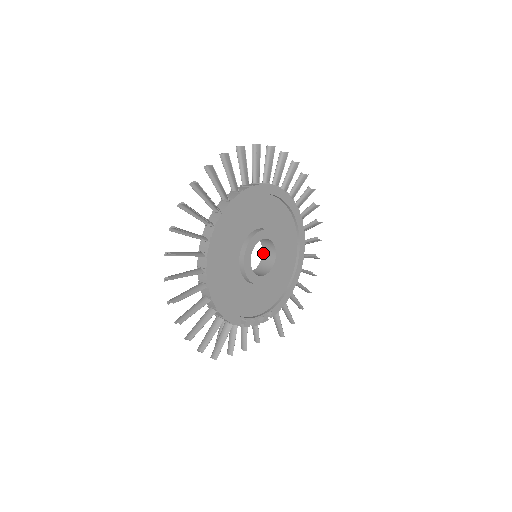
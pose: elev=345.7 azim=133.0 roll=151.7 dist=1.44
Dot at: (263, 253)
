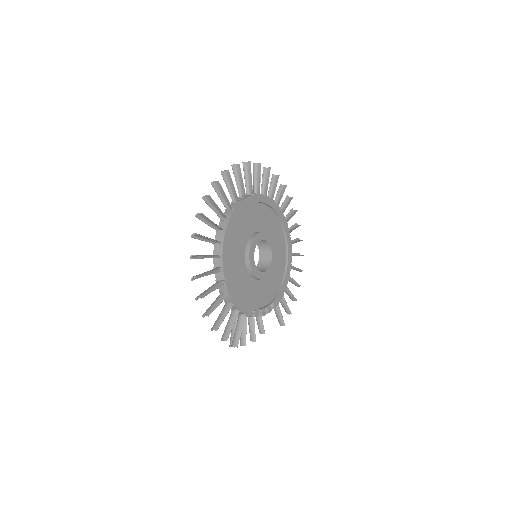
Dot at: (260, 254)
